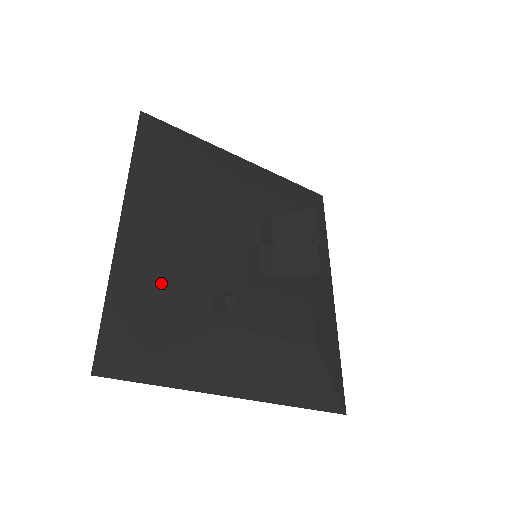
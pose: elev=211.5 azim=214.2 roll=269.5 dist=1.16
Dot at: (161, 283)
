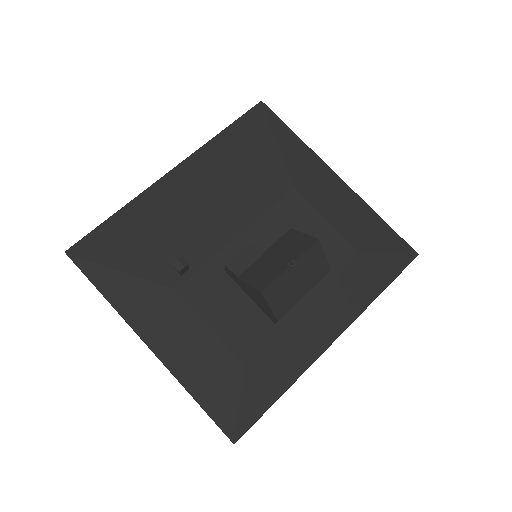
Dot at: (156, 227)
